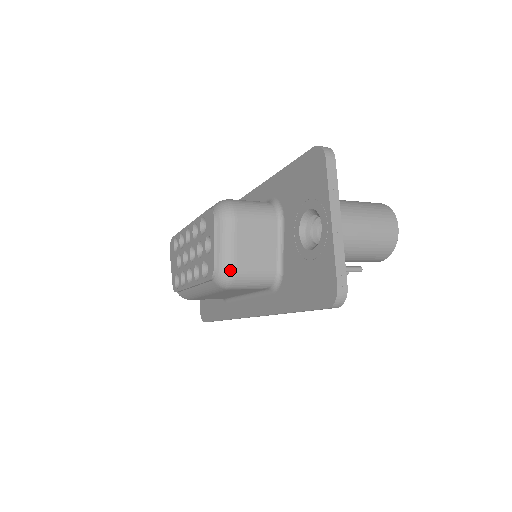
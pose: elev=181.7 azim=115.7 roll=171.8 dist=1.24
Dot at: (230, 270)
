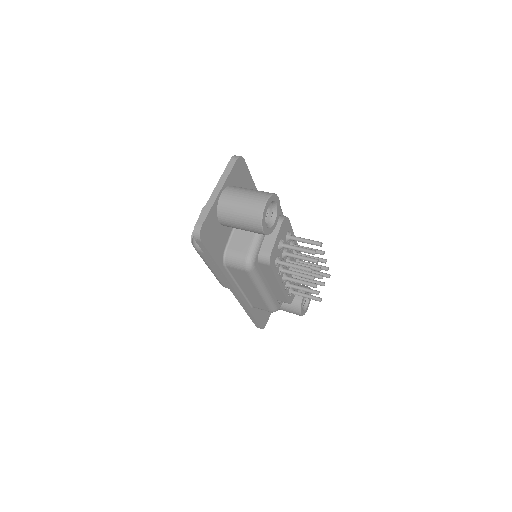
Dot at: occluded
